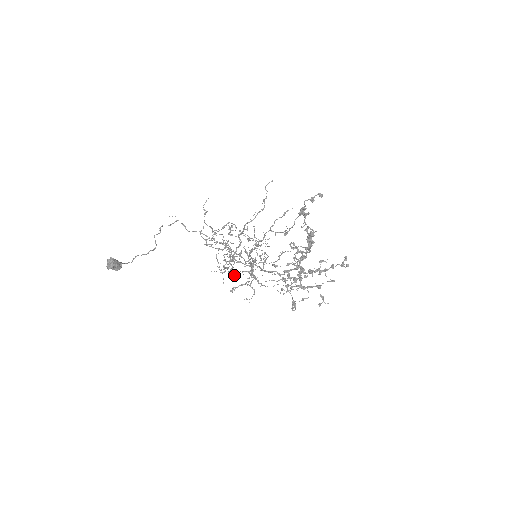
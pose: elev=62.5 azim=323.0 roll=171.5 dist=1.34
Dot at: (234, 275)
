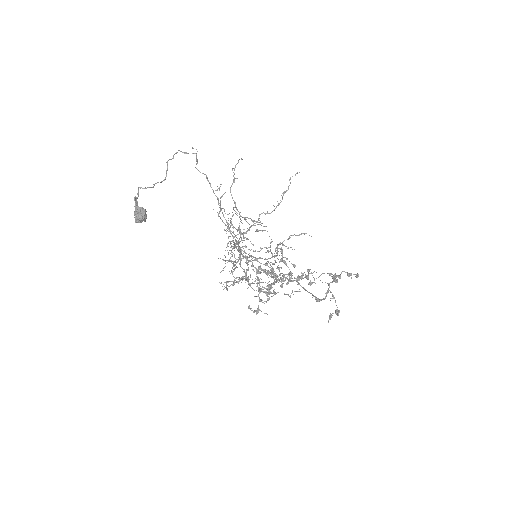
Dot at: occluded
